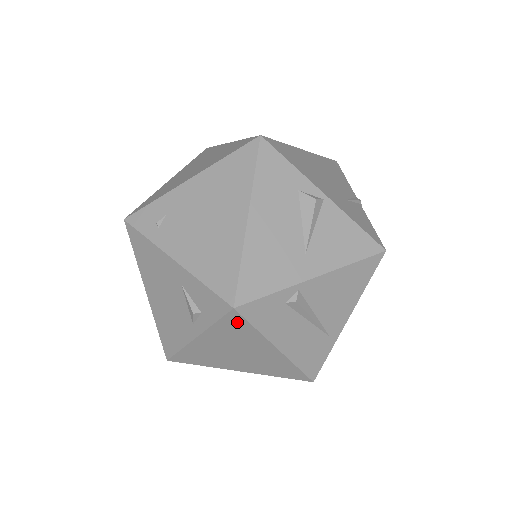
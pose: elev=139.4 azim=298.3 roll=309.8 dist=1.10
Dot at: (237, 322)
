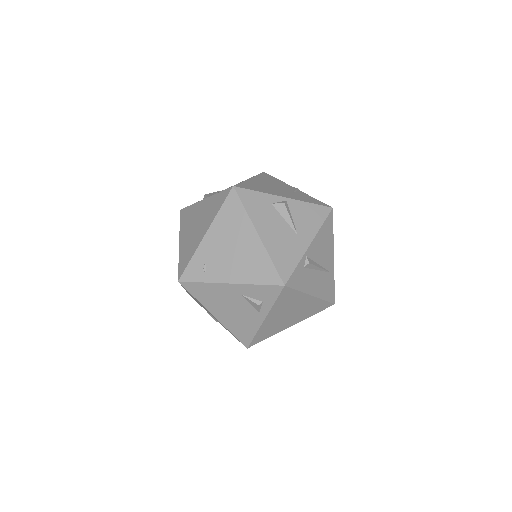
Dot at: (287, 293)
